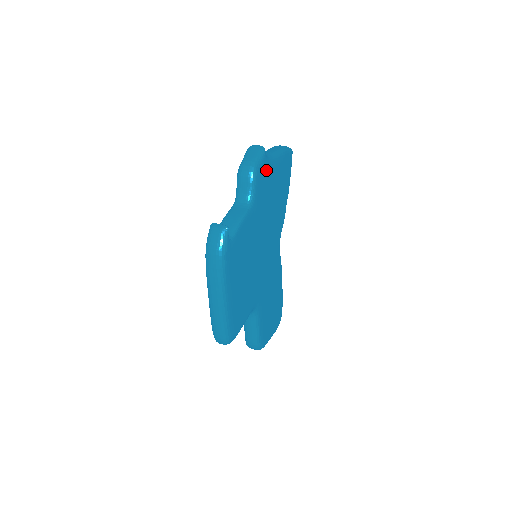
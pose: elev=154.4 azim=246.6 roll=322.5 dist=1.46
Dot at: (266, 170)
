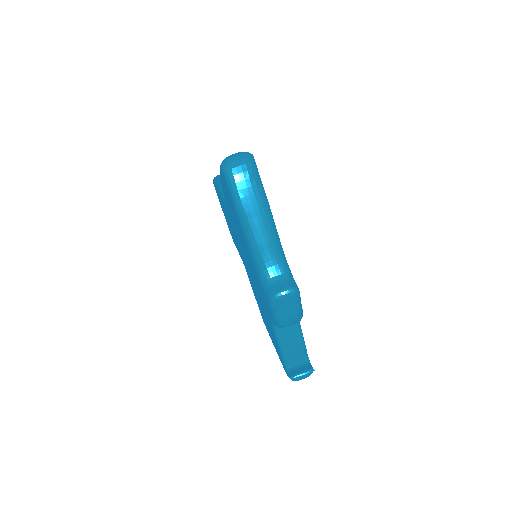
Dot at: occluded
